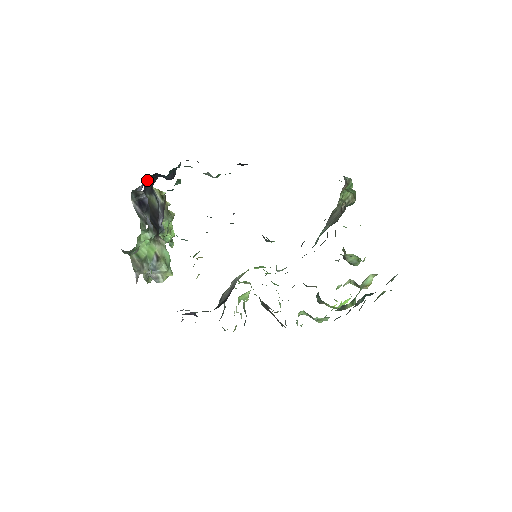
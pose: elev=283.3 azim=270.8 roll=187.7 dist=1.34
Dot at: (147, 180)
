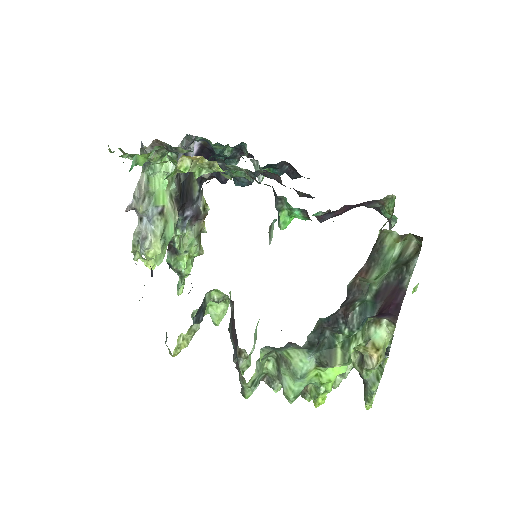
Dot at: occluded
